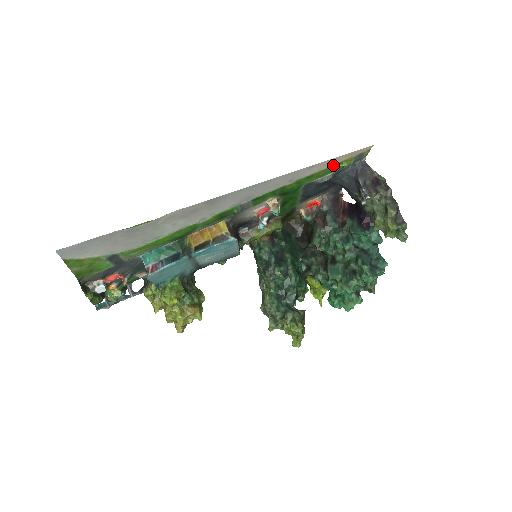
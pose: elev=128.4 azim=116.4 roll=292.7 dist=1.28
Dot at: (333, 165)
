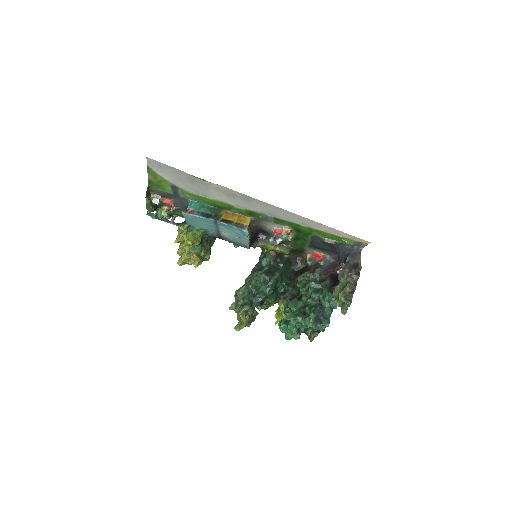
Dot at: (337, 235)
